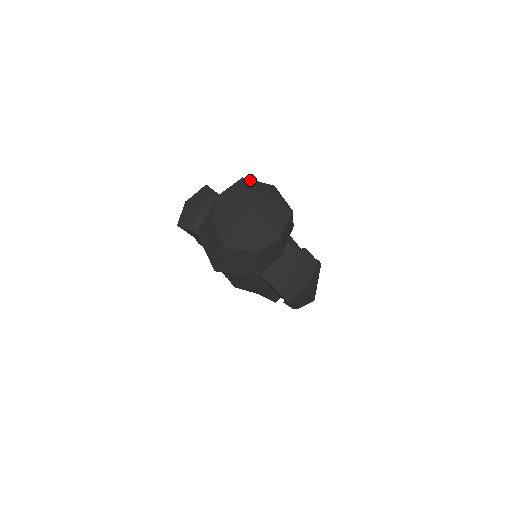
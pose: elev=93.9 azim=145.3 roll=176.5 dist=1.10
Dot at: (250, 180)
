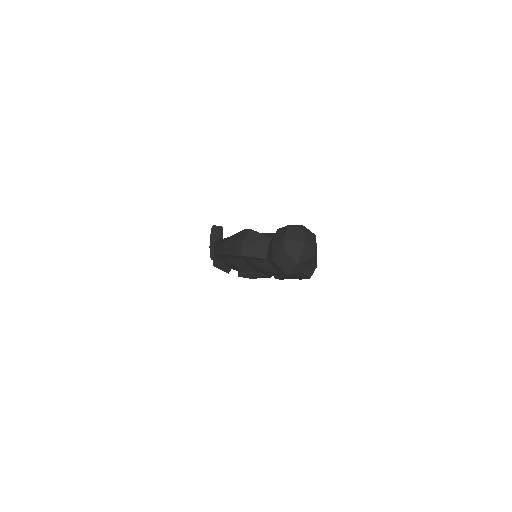
Dot at: (292, 226)
